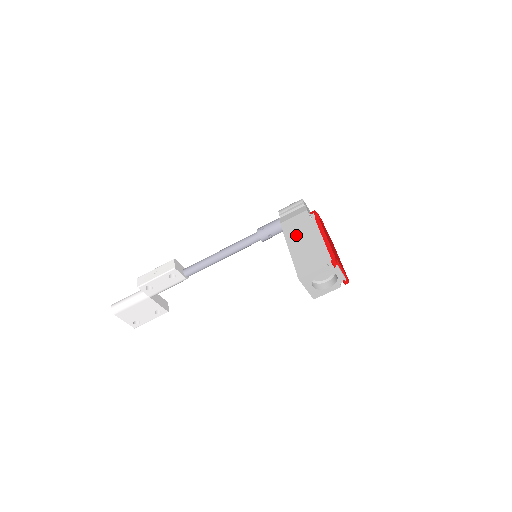
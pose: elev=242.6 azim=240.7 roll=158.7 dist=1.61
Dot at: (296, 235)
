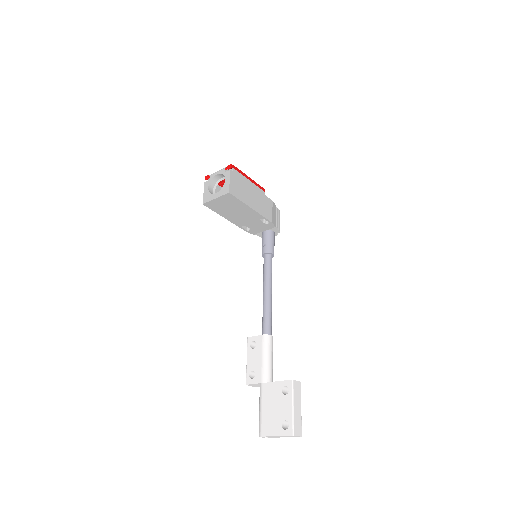
Dot at: occluded
